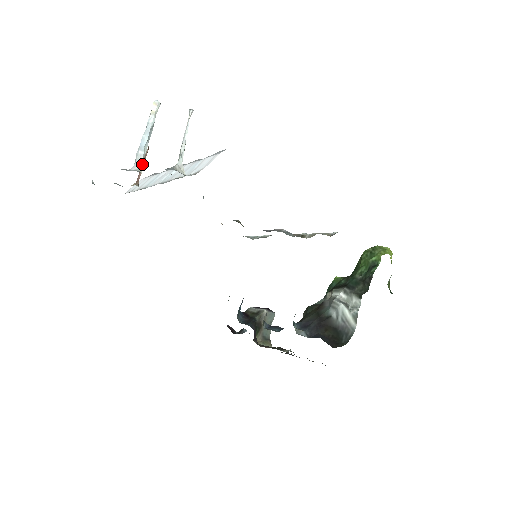
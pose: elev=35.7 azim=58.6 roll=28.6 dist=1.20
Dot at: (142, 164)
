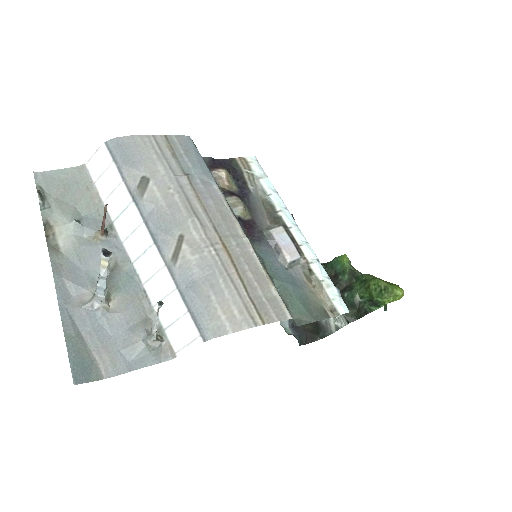
Dot at: (103, 218)
